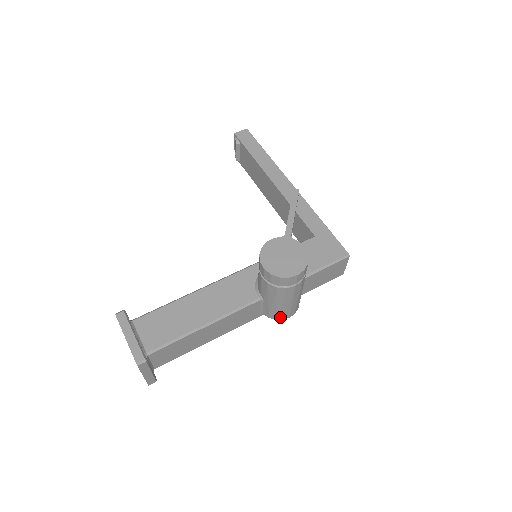
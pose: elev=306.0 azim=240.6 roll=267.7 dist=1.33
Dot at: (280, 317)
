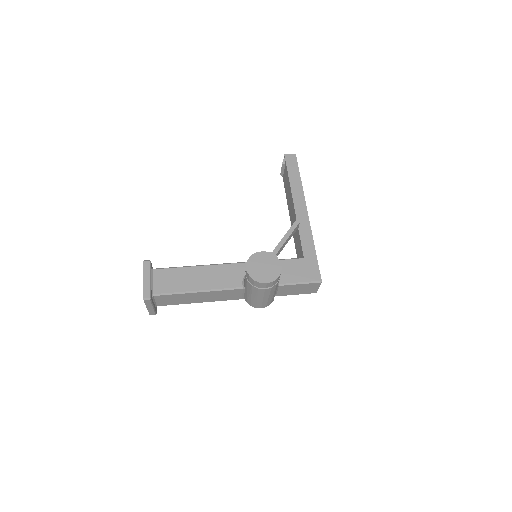
Dot at: (254, 305)
